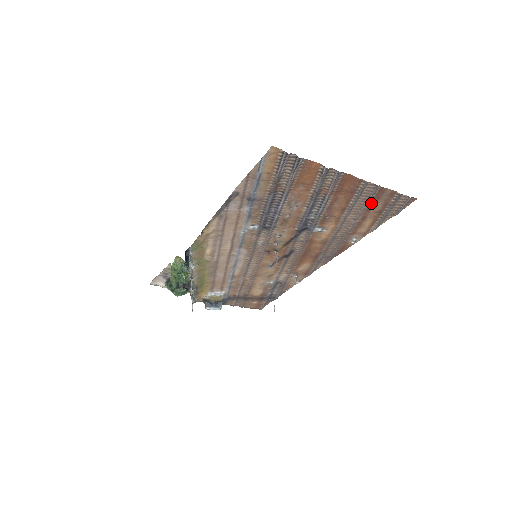
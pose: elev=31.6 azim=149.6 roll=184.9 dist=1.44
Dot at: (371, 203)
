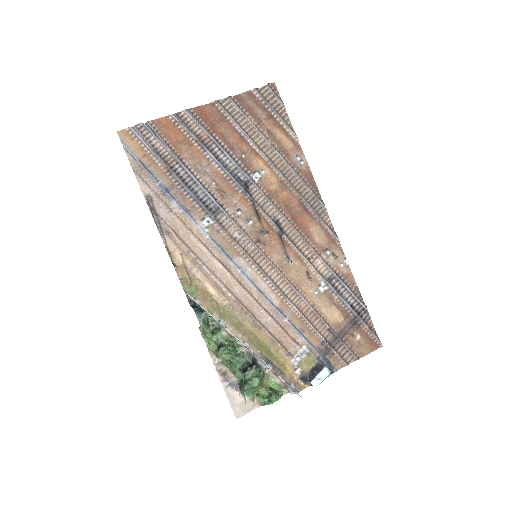
Dot at: (251, 115)
